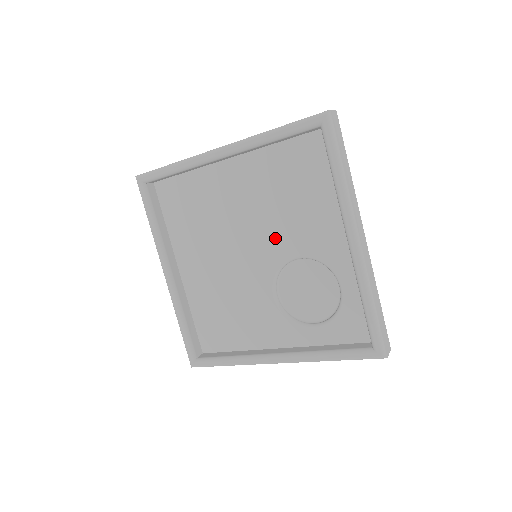
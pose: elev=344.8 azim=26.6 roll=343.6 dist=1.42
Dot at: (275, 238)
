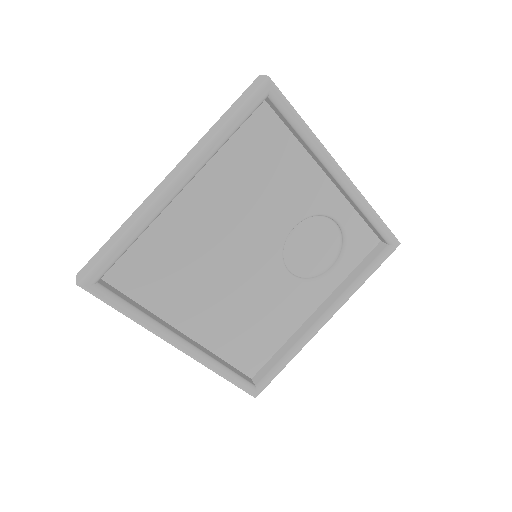
Dot at: (266, 227)
